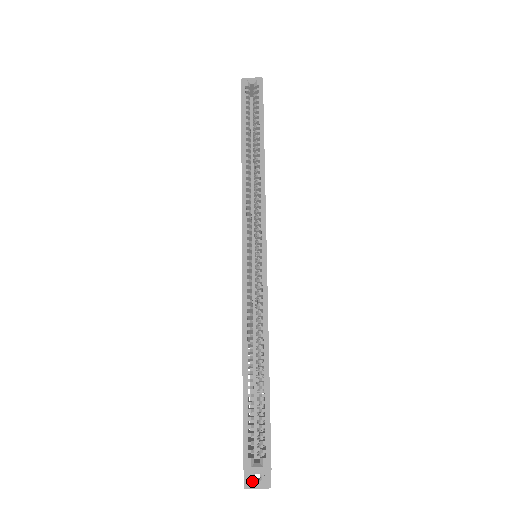
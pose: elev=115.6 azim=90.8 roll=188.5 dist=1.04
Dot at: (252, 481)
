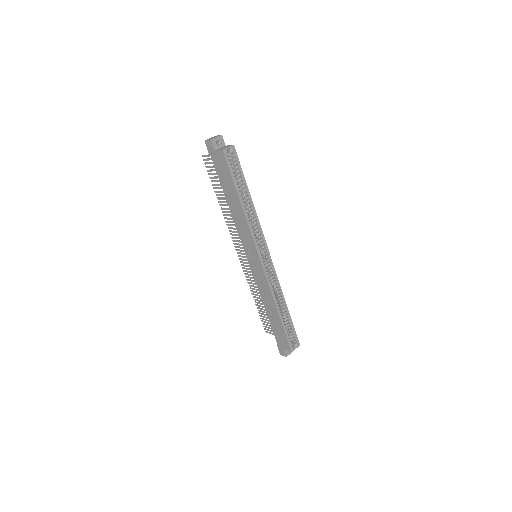
Dot at: (288, 352)
